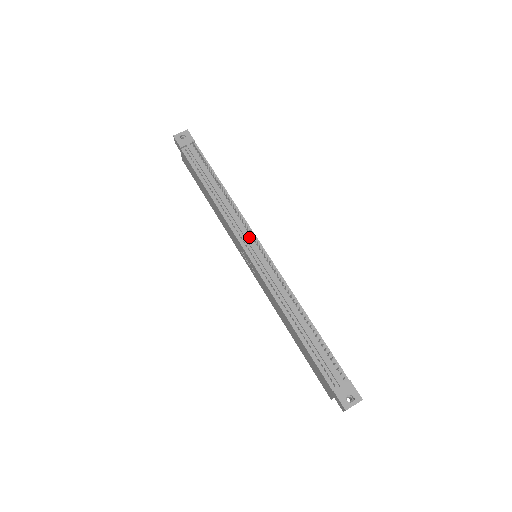
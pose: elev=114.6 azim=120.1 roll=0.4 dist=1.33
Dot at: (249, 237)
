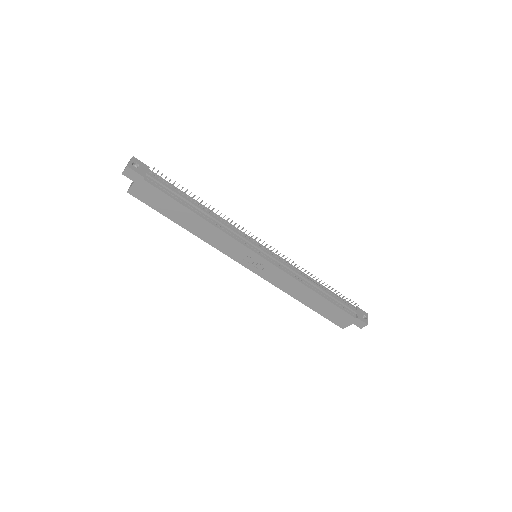
Dot at: (251, 242)
